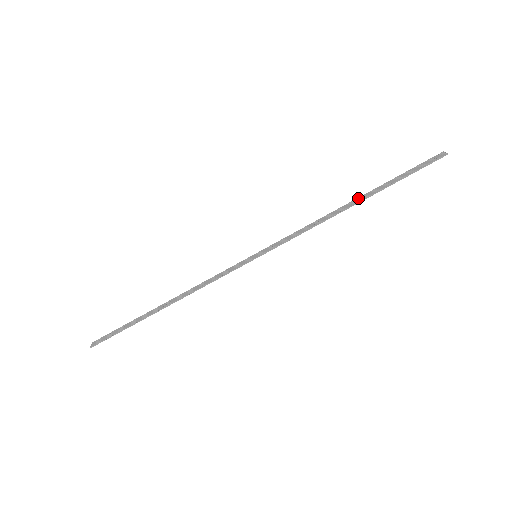
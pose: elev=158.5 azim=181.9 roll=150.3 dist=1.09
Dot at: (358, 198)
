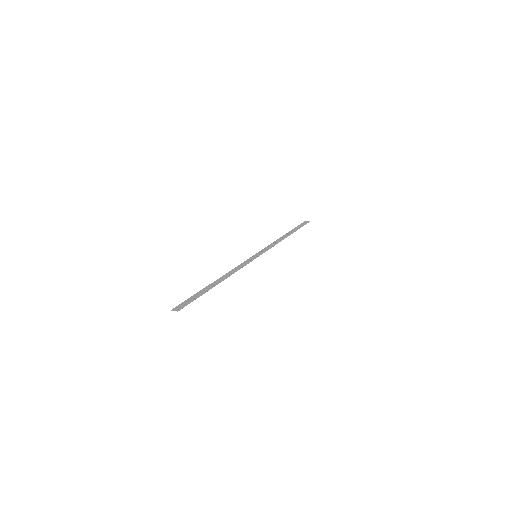
Dot at: (286, 234)
